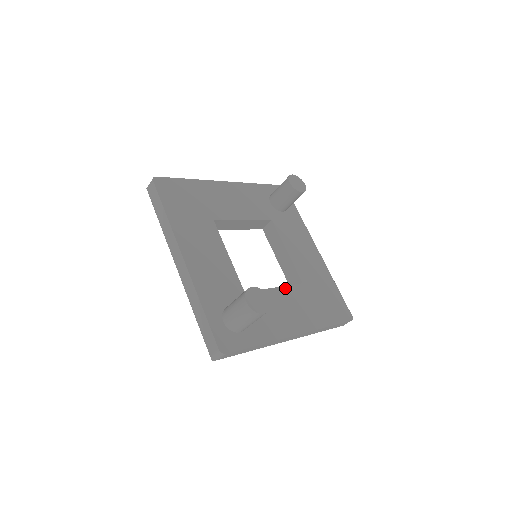
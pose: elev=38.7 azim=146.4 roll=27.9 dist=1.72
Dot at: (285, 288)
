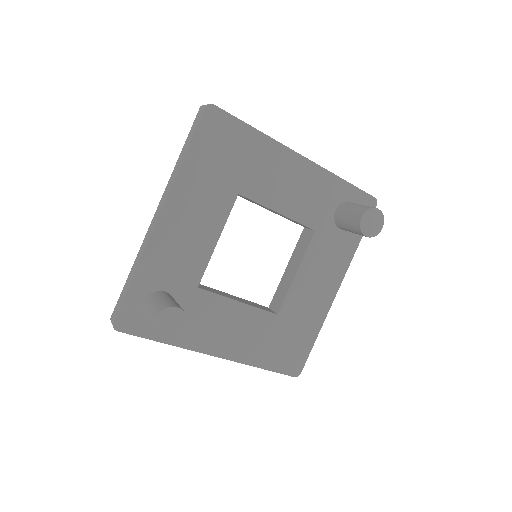
Dot at: (251, 308)
